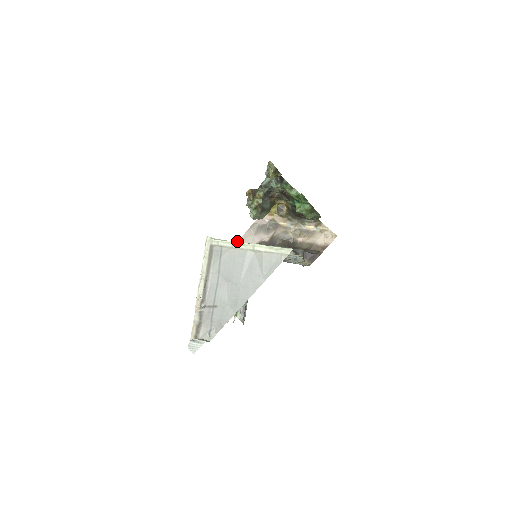
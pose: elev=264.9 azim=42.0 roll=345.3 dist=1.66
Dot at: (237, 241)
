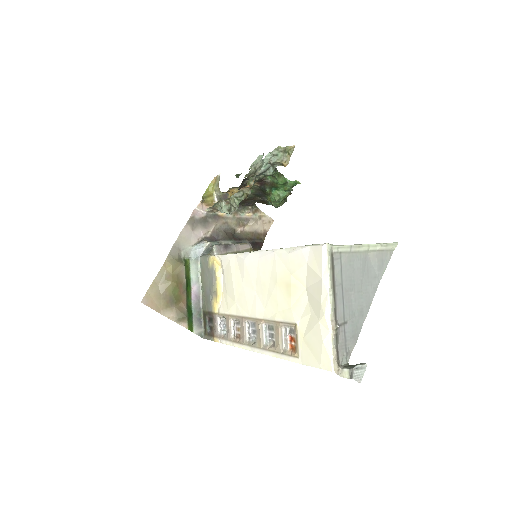
Dot at: (175, 241)
